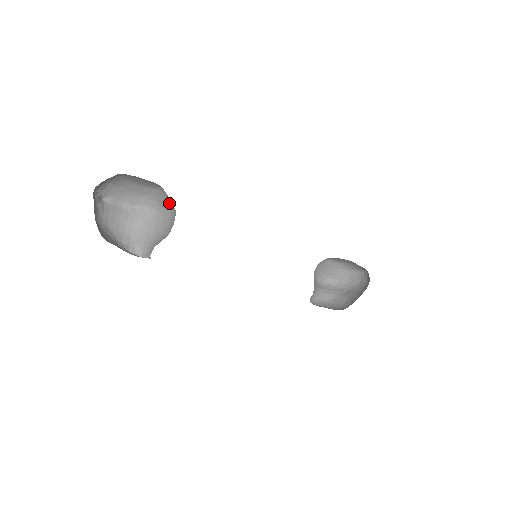
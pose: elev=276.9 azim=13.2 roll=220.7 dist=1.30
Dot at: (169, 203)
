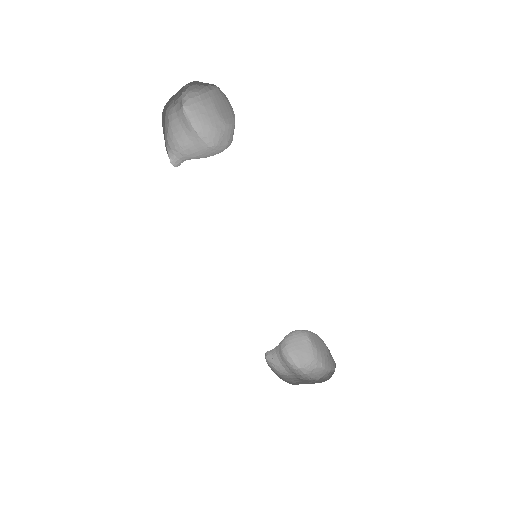
Dot at: (229, 140)
